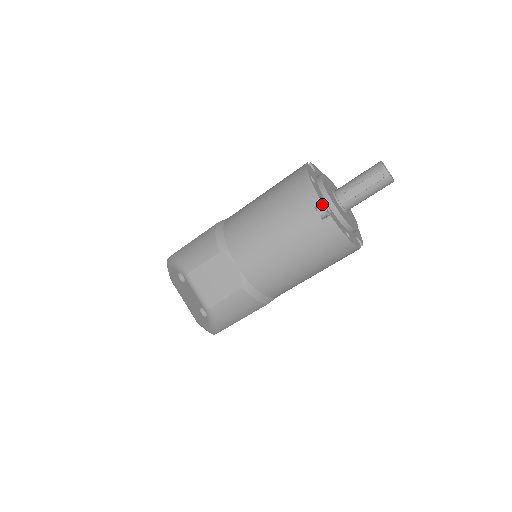
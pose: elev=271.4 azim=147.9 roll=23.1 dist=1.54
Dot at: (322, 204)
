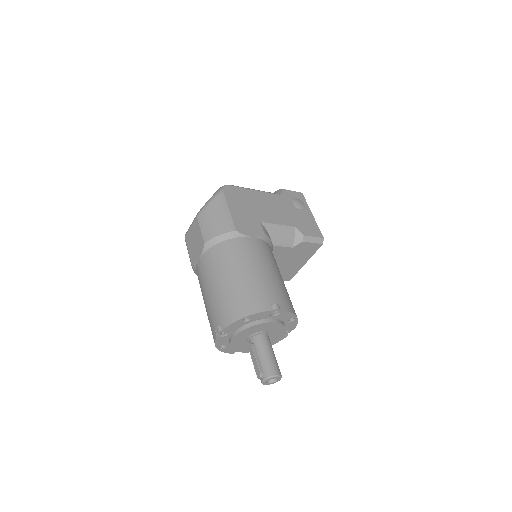
Dot at: (224, 330)
